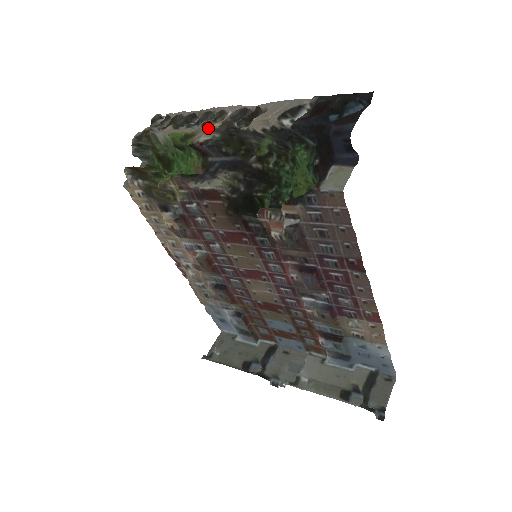
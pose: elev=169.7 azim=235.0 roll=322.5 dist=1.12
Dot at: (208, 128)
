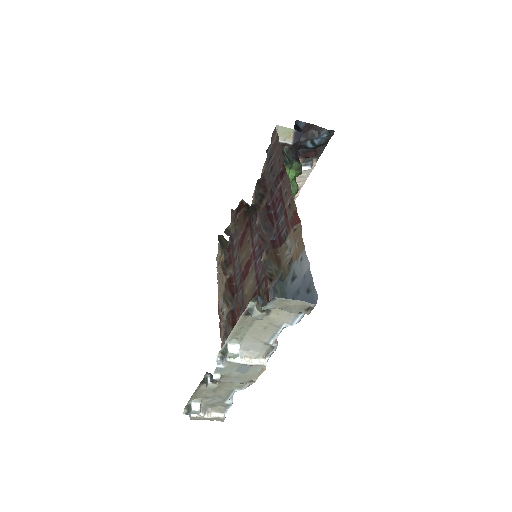
Dot at: occluded
